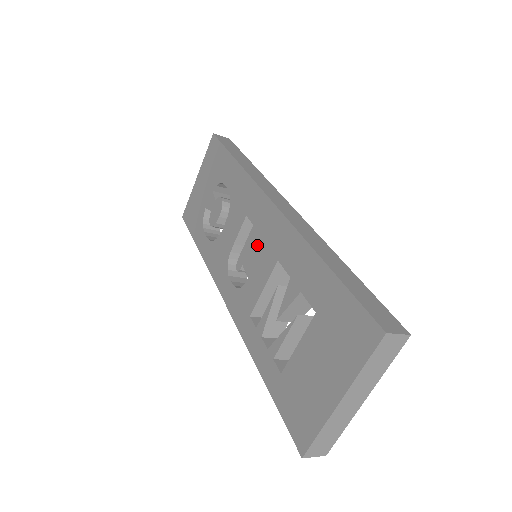
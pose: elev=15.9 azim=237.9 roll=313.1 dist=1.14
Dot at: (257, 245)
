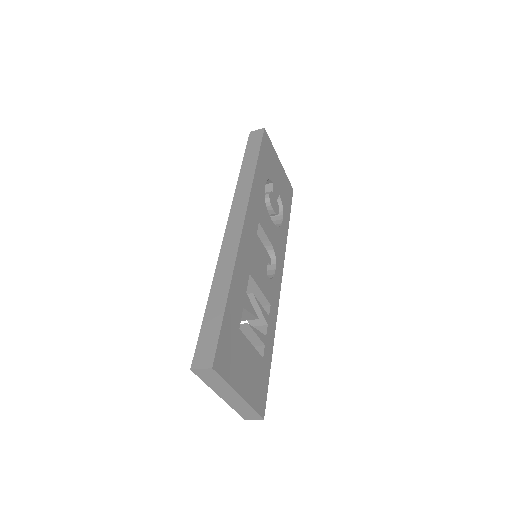
Dot at: occluded
